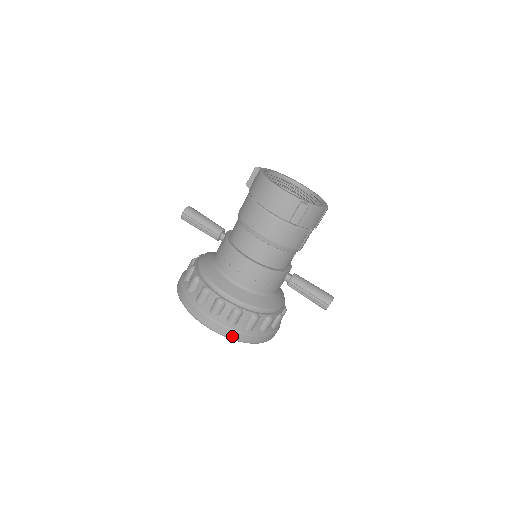
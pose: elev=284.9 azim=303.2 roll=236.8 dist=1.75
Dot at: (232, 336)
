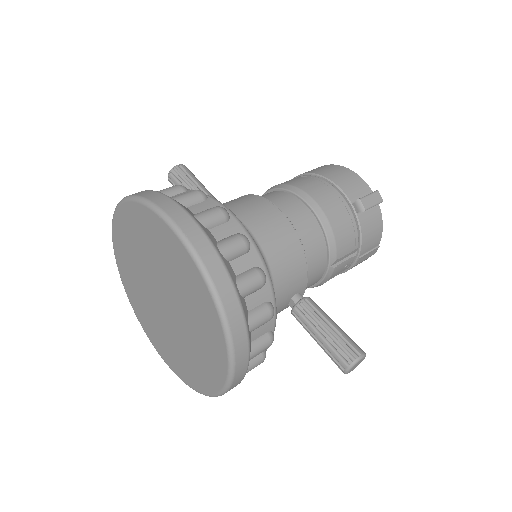
Dot at: (212, 269)
